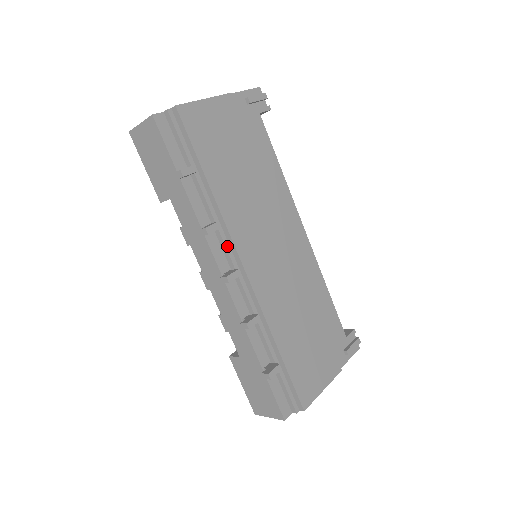
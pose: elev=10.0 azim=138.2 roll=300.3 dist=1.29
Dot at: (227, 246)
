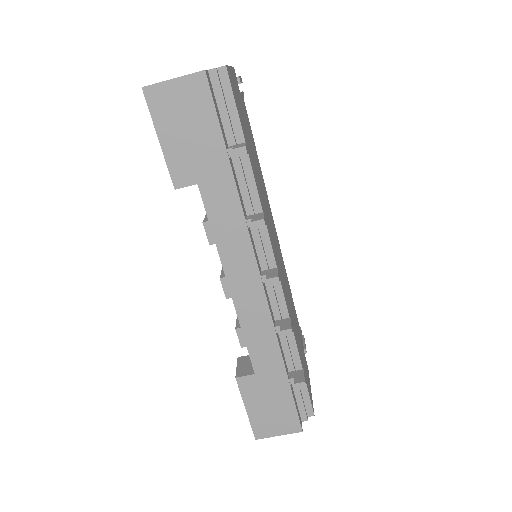
Dot at: (262, 242)
